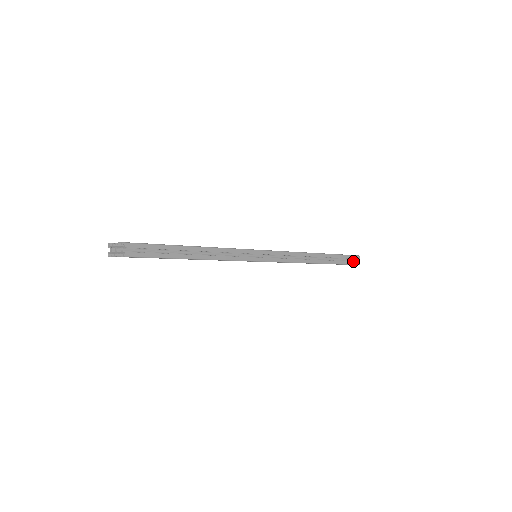
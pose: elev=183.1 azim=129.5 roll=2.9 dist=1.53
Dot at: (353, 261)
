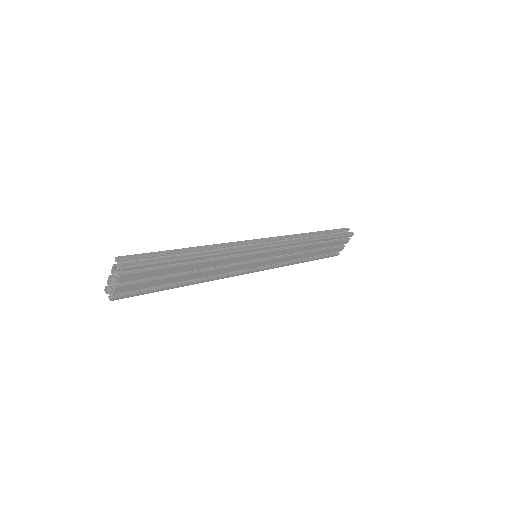
Dot at: (346, 232)
